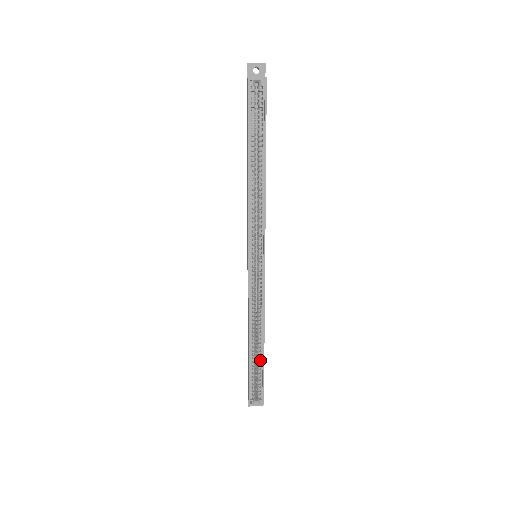
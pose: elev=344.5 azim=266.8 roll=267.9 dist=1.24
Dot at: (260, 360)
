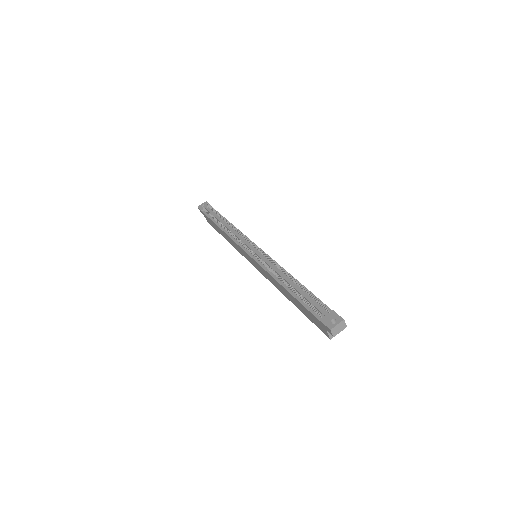
Dot at: occluded
